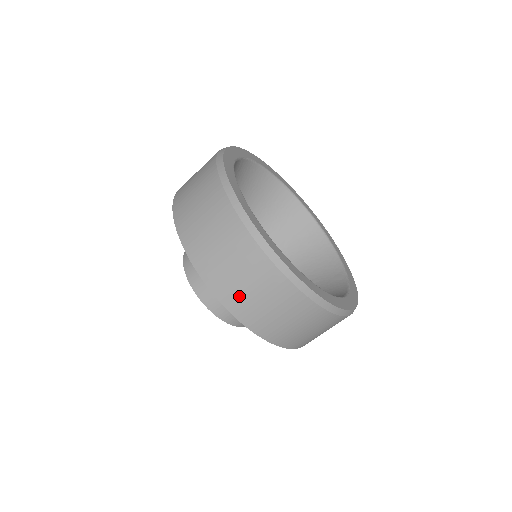
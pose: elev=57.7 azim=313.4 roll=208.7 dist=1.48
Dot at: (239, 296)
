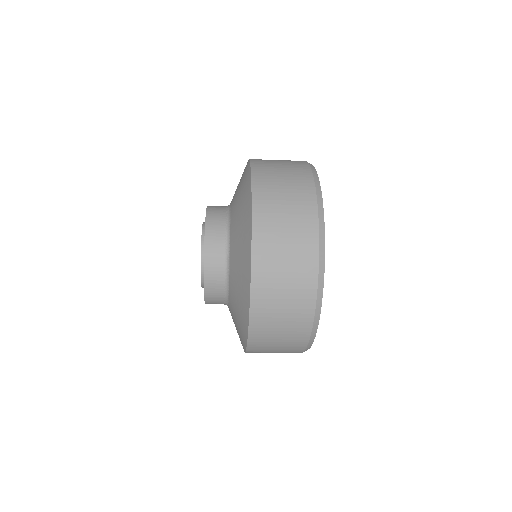
Dot at: (271, 257)
